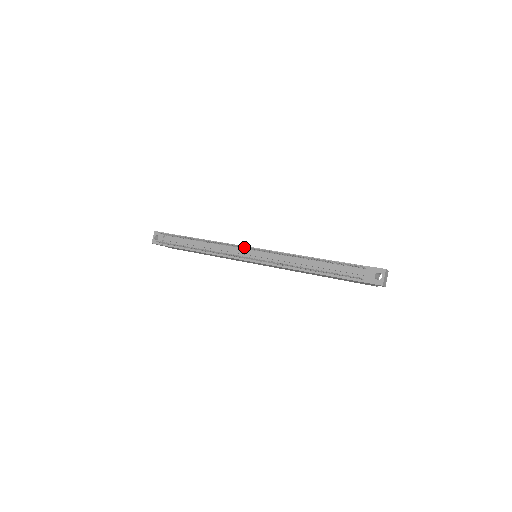
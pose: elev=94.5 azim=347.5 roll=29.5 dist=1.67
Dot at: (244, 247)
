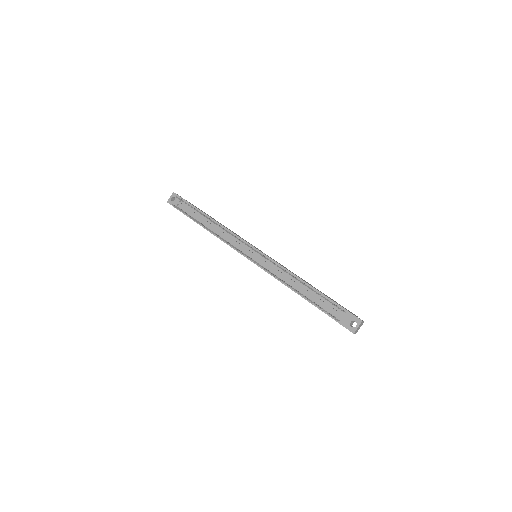
Dot at: (248, 246)
